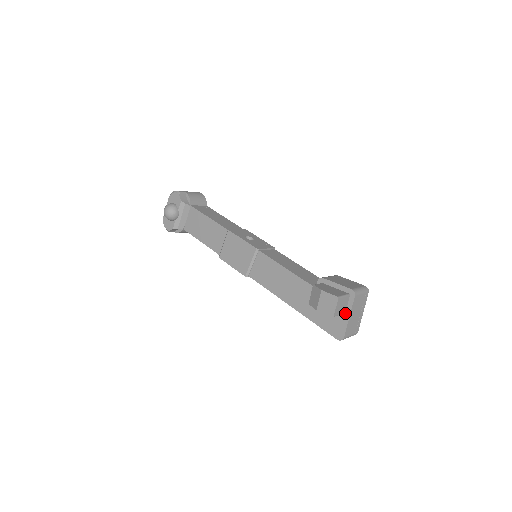
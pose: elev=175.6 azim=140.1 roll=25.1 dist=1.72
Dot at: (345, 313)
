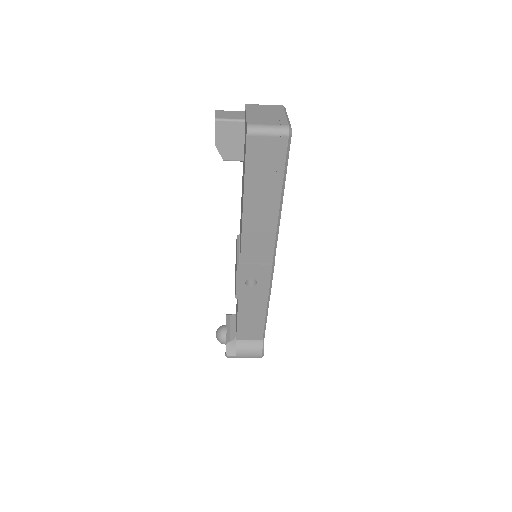
Dot at: (245, 120)
